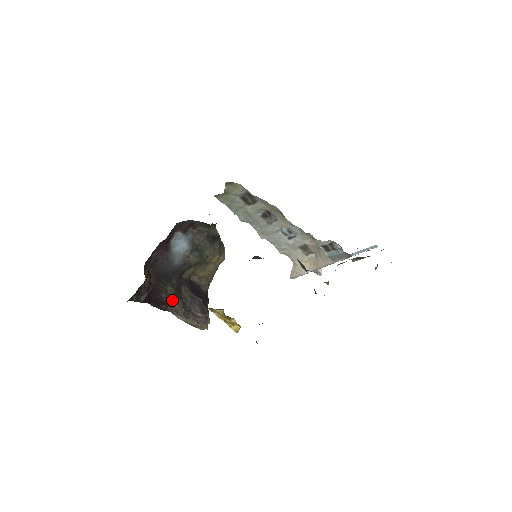
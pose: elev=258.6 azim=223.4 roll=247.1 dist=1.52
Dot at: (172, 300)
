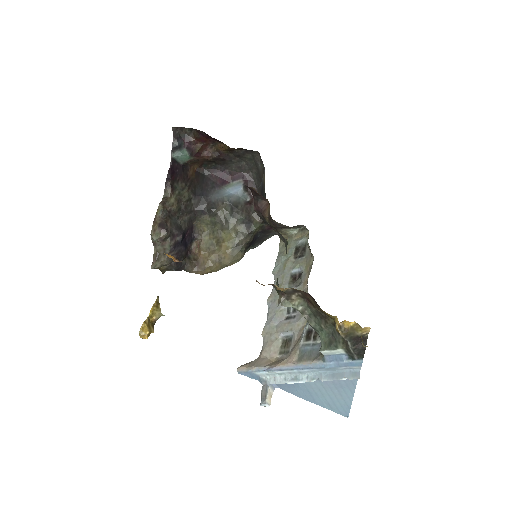
Dot at: (176, 197)
